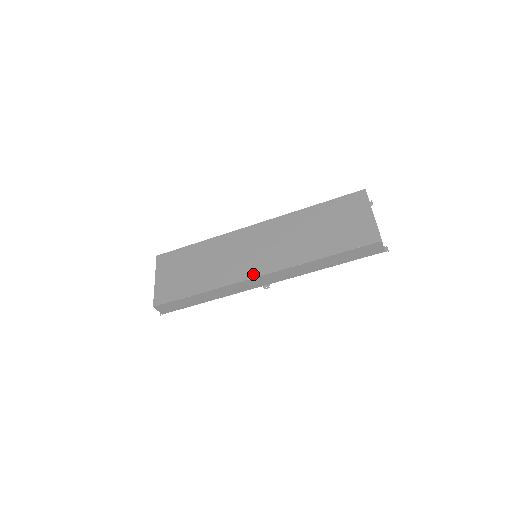
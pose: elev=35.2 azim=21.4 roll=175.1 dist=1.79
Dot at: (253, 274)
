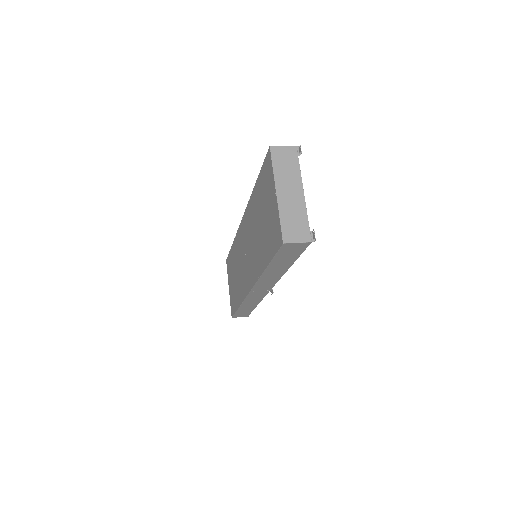
Dot at: (247, 289)
